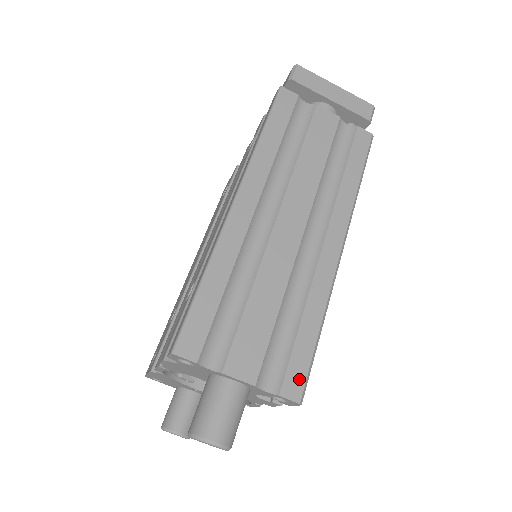
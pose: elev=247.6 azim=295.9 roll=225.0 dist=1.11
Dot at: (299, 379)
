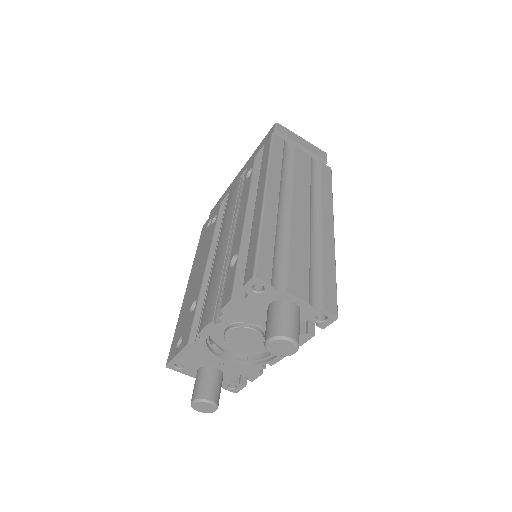
Dot at: (333, 301)
